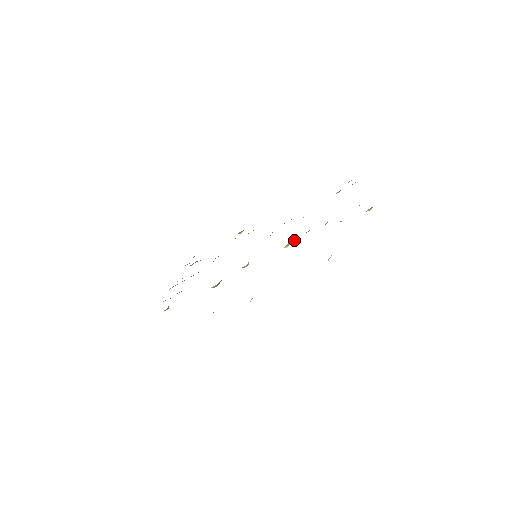
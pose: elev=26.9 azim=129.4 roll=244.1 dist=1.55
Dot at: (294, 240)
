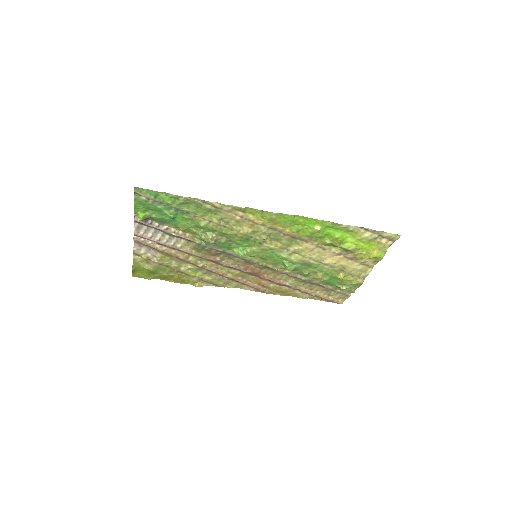
Dot at: (295, 266)
